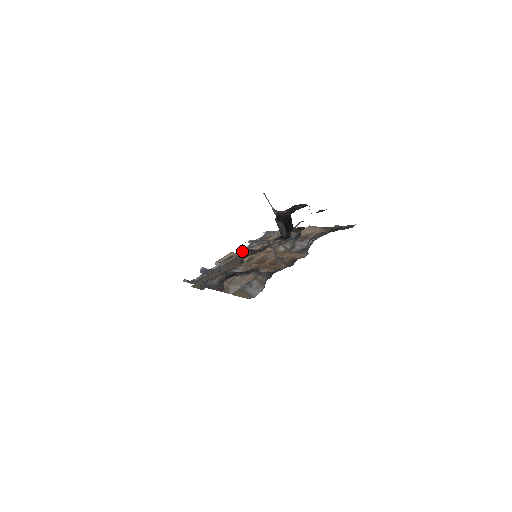
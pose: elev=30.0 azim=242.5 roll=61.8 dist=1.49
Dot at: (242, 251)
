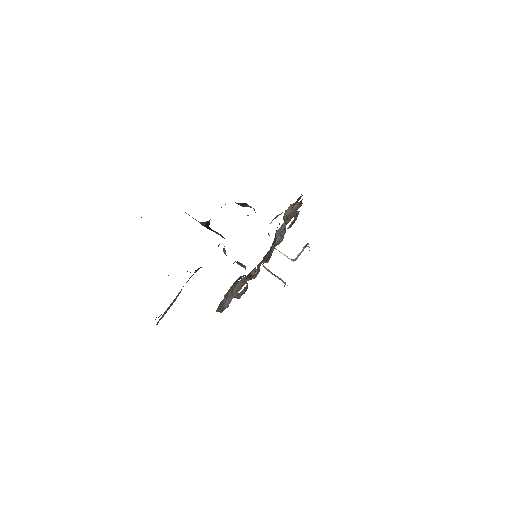
Dot at: occluded
